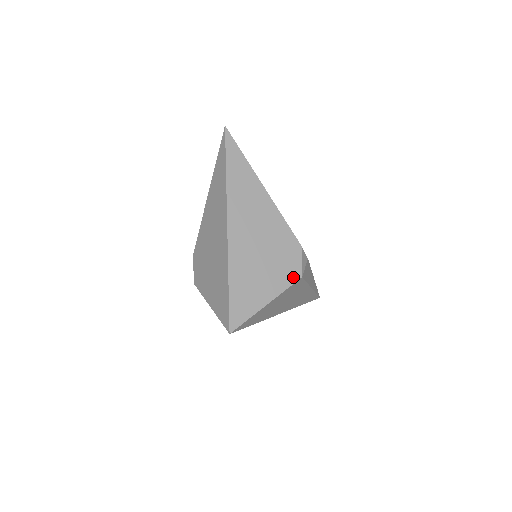
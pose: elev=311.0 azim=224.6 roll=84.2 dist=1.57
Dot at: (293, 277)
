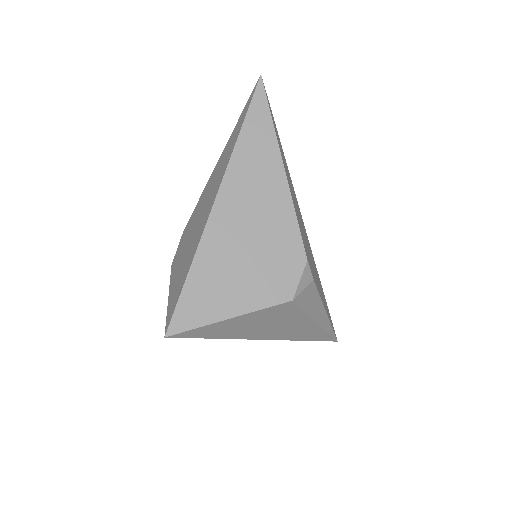
Dot at: (280, 296)
